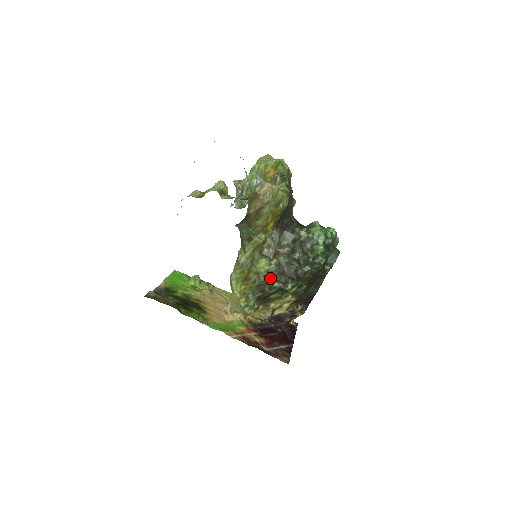
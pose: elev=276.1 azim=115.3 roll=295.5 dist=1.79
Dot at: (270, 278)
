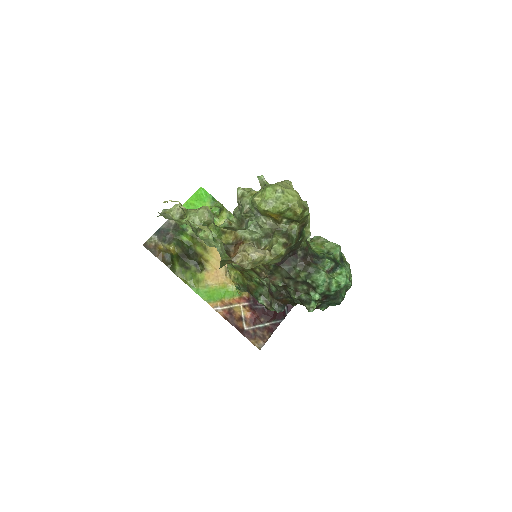
Dot at: (259, 289)
